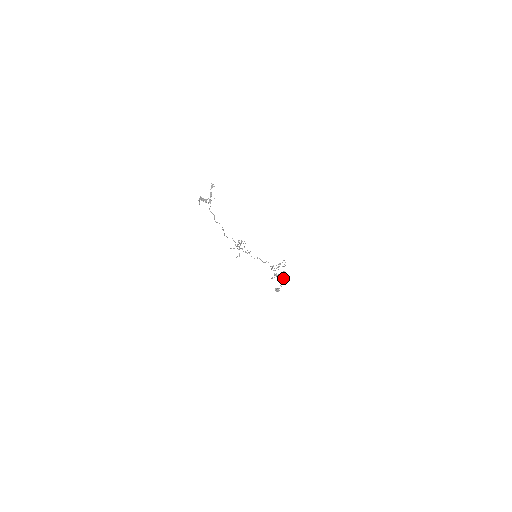
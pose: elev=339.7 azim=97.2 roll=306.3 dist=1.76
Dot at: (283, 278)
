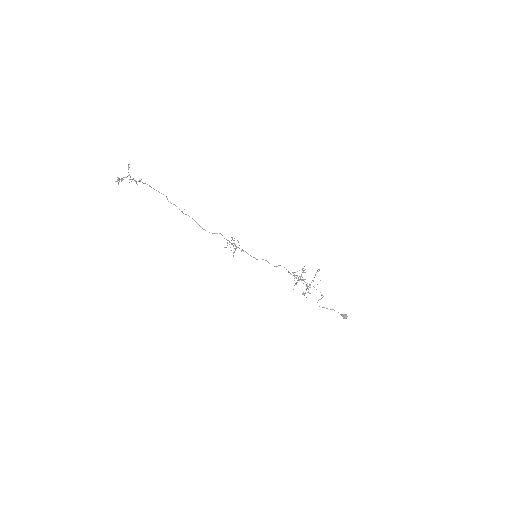
Dot at: occluded
